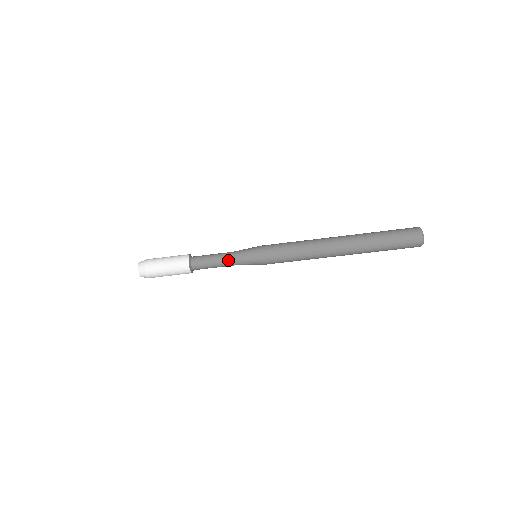
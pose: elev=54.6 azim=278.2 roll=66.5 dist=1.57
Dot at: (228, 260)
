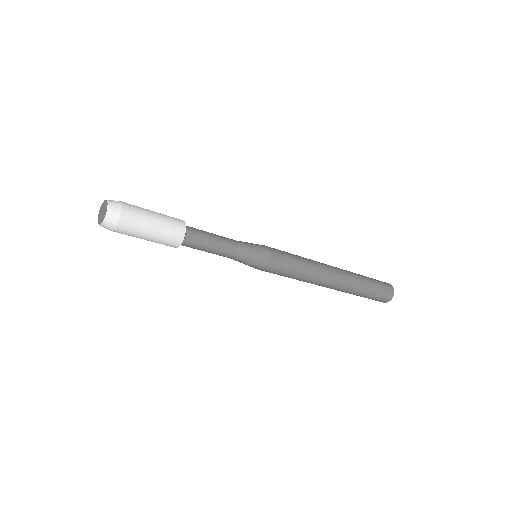
Dot at: (231, 249)
